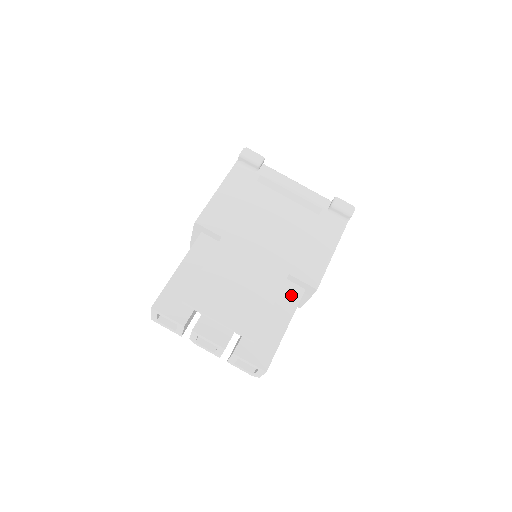
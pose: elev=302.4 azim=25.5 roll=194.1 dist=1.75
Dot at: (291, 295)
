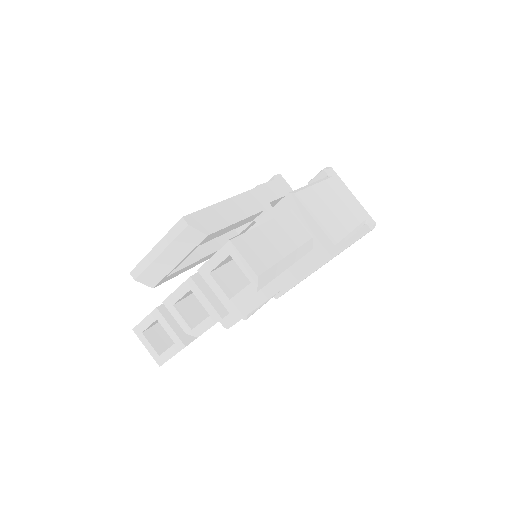
Dot at: occluded
